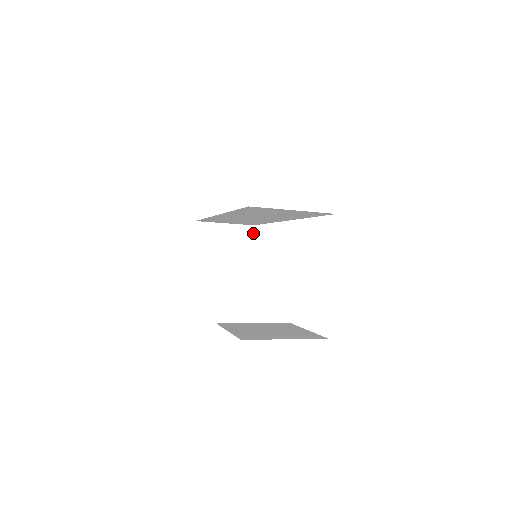
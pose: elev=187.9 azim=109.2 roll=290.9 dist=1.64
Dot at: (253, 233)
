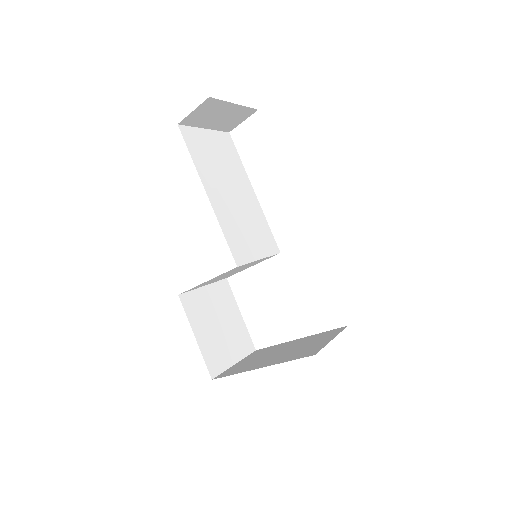
Dot at: (249, 116)
